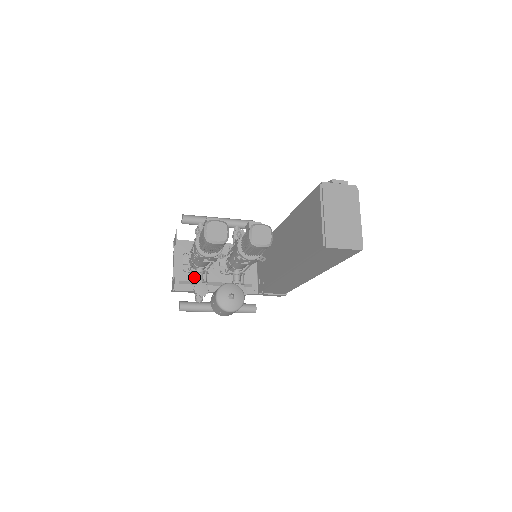
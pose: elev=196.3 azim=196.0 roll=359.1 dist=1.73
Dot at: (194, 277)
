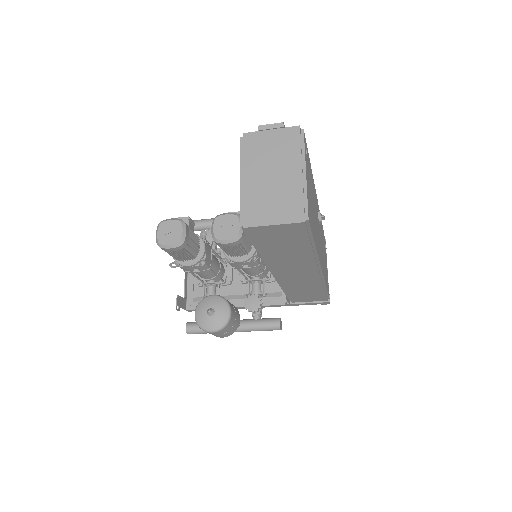
Dot at: occluded
